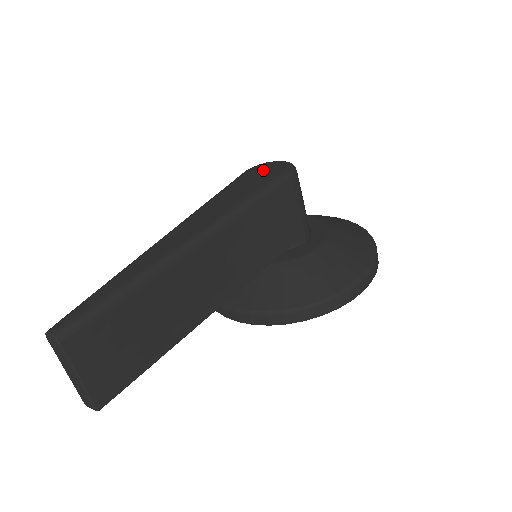
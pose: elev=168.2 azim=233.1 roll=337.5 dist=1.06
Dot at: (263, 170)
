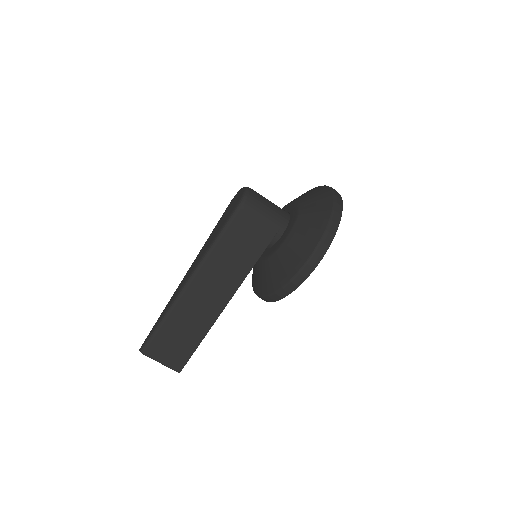
Dot at: (233, 202)
